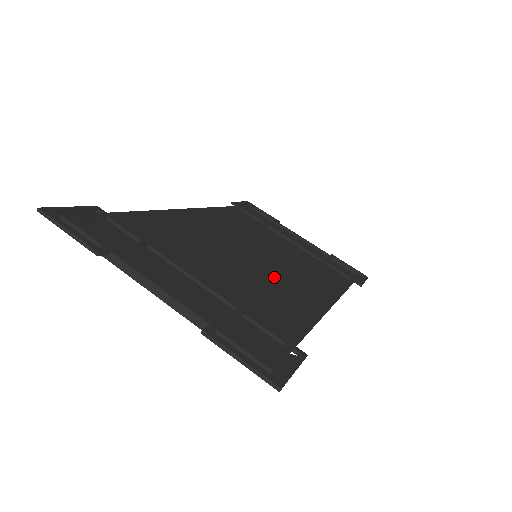
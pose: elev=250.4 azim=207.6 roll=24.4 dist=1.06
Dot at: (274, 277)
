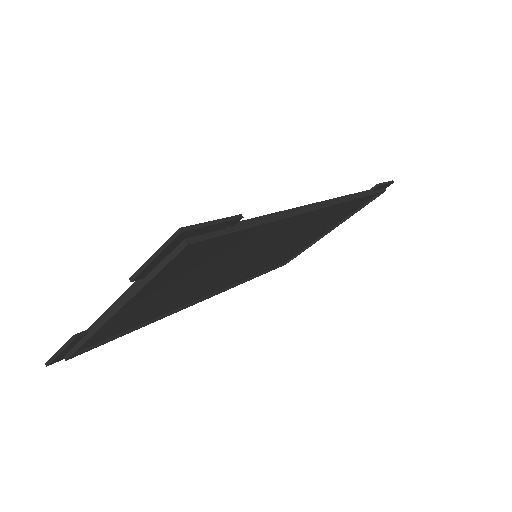
Dot at: (263, 244)
